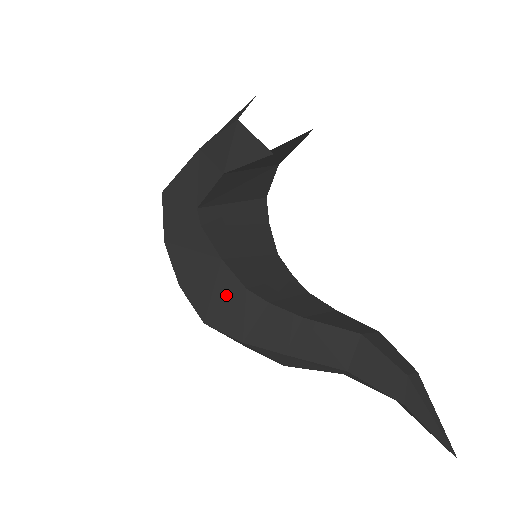
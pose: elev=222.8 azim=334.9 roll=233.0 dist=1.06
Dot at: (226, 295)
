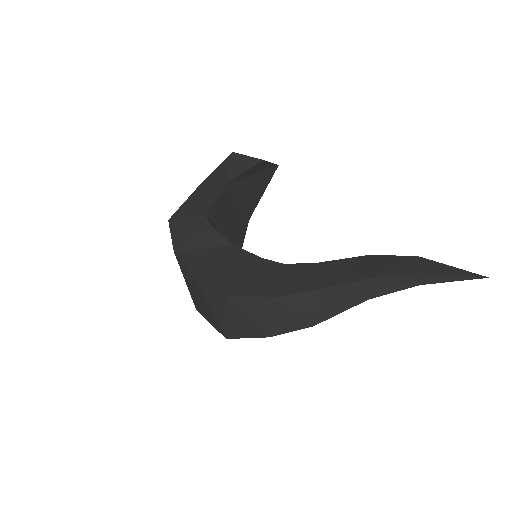
Dot at: (244, 268)
